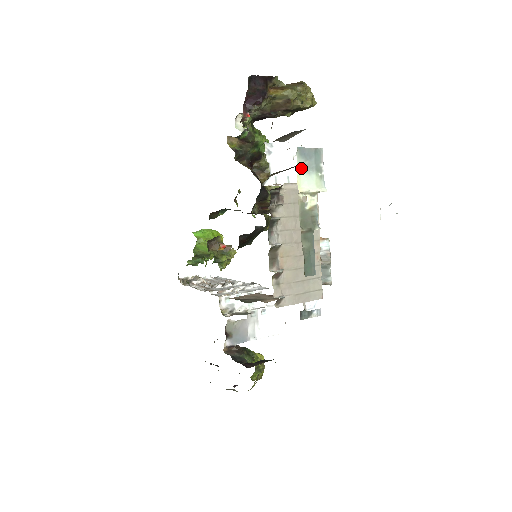
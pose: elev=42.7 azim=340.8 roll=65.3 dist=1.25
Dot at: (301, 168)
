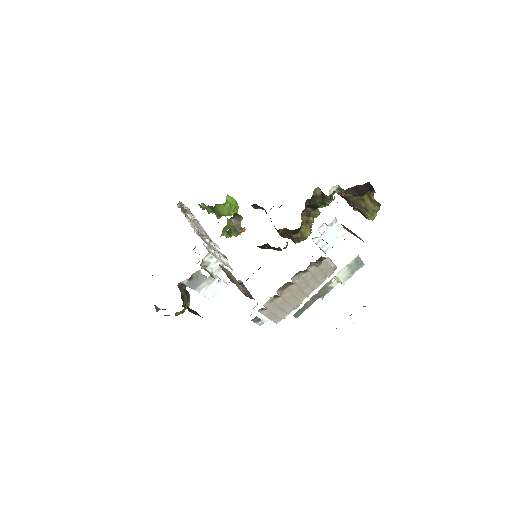
Dot at: (349, 266)
